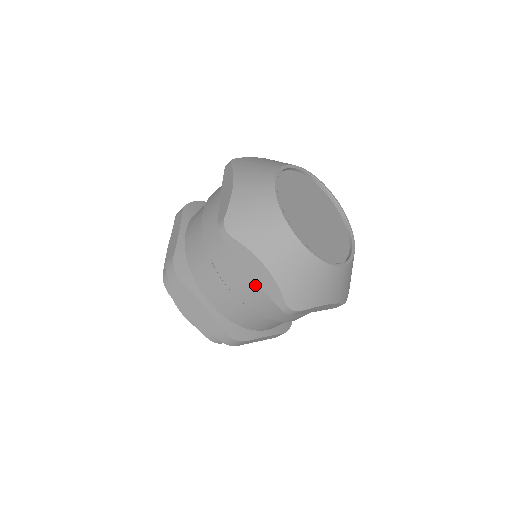
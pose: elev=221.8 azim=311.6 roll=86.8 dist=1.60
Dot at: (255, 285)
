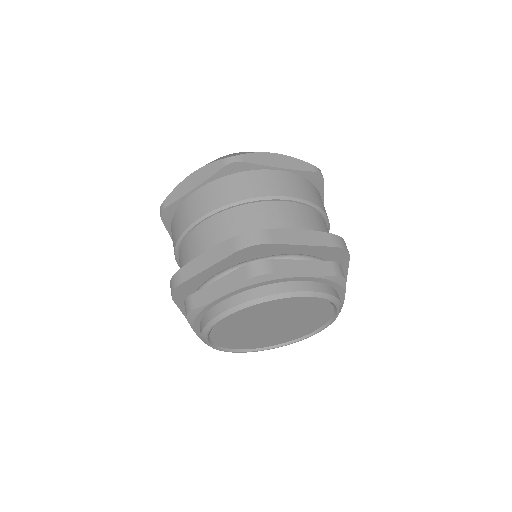
Dot at: (205, 190)
